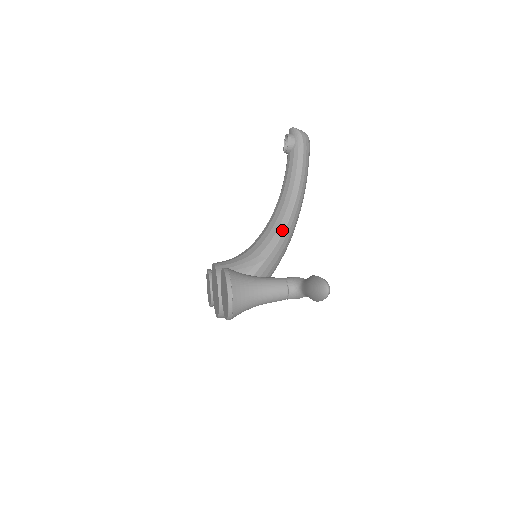
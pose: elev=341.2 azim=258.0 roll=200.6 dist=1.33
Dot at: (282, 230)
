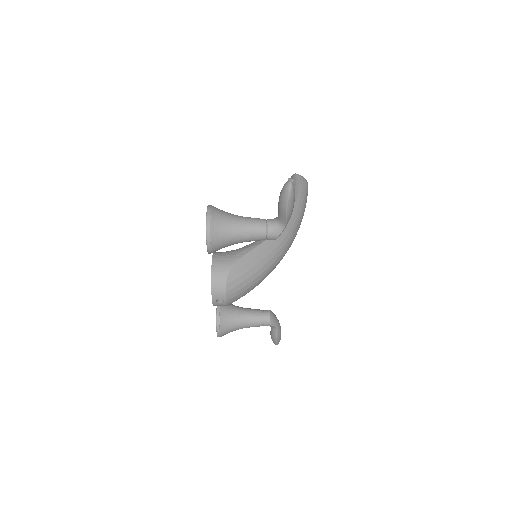
Dot at: occluded
